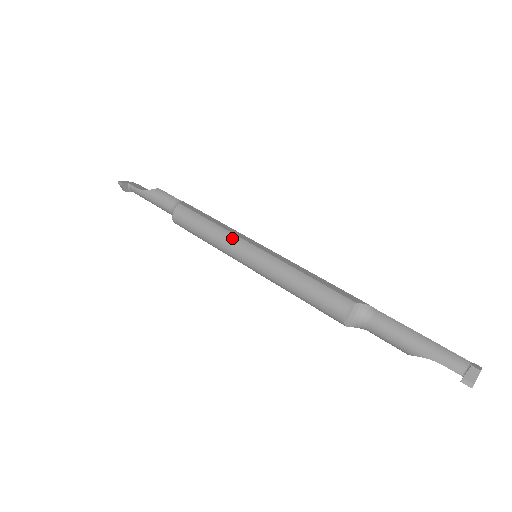
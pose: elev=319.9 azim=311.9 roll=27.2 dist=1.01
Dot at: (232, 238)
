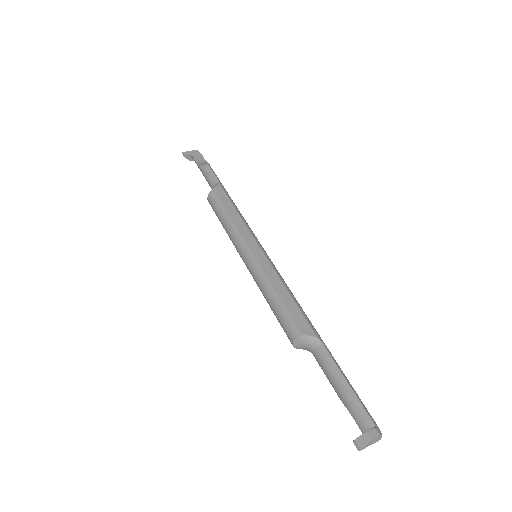
Dot at: (237, 237)
